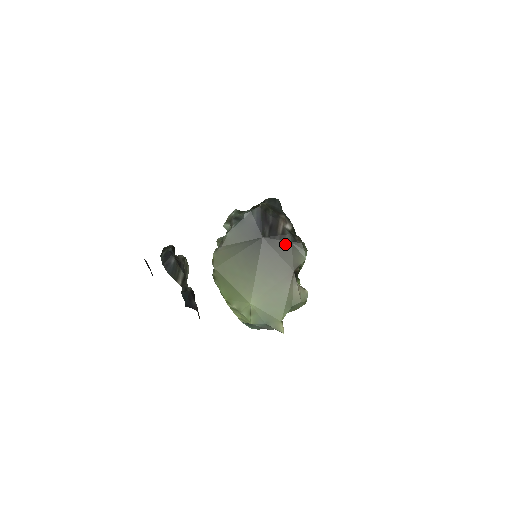
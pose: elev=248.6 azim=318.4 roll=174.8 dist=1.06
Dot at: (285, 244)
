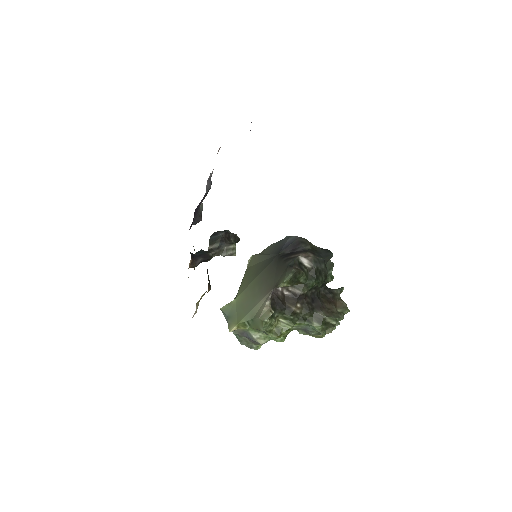
Dot at: (284, 265)
